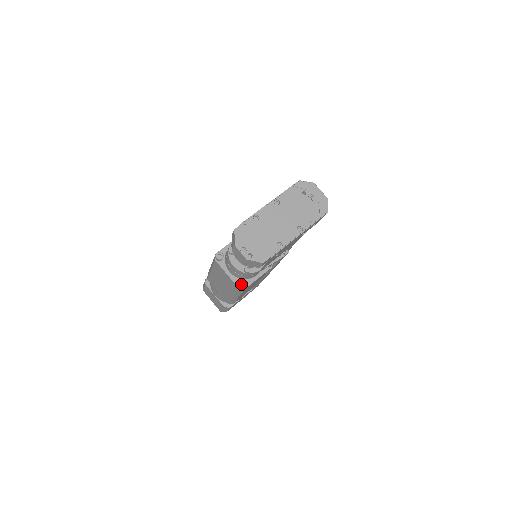
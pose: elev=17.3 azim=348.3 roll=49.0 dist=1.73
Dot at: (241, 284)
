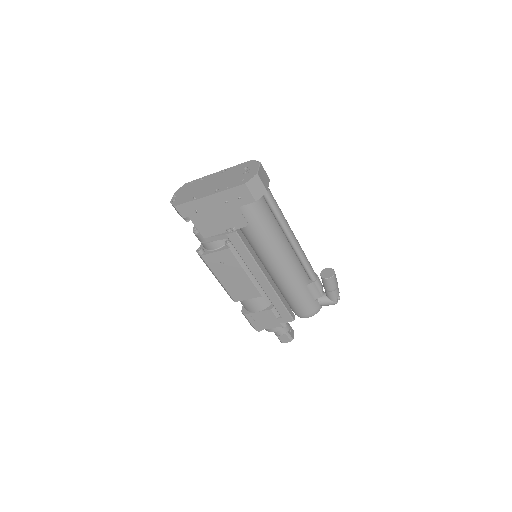
Dot at: (200, 251)
